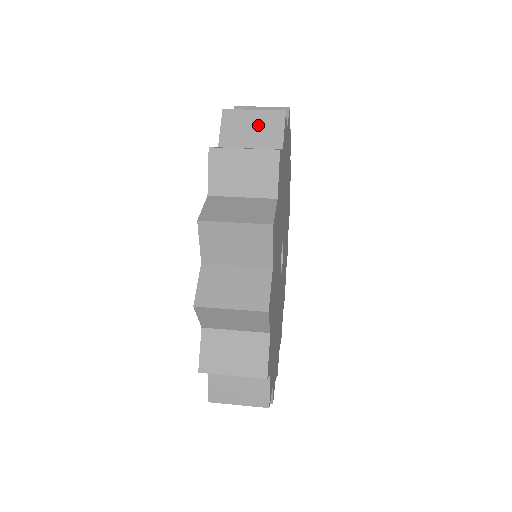
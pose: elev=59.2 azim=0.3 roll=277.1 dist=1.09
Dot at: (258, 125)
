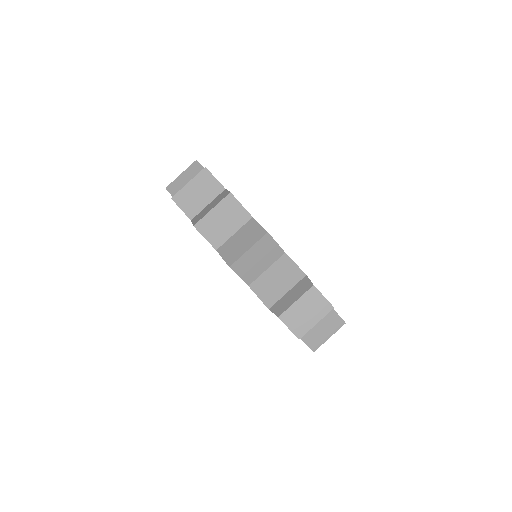
Dot at: occluded
